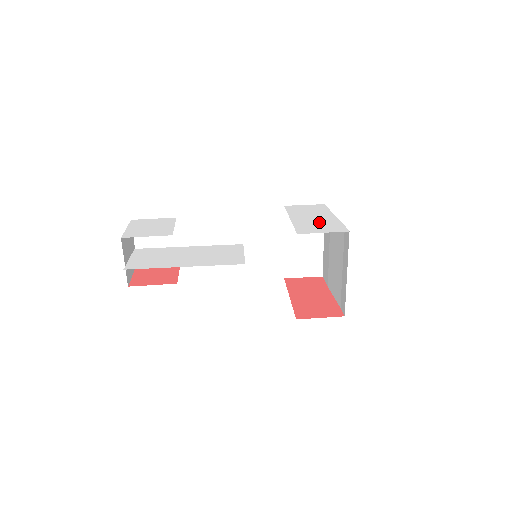
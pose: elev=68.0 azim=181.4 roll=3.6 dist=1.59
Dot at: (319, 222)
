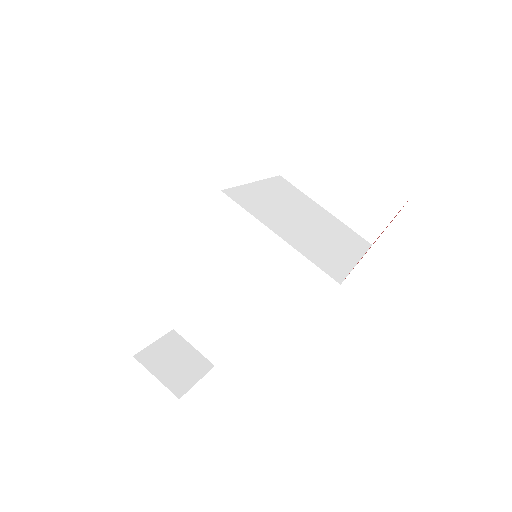
Dot at: occluded
